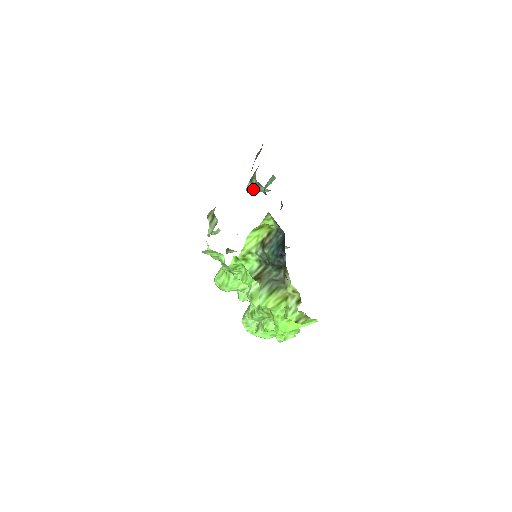
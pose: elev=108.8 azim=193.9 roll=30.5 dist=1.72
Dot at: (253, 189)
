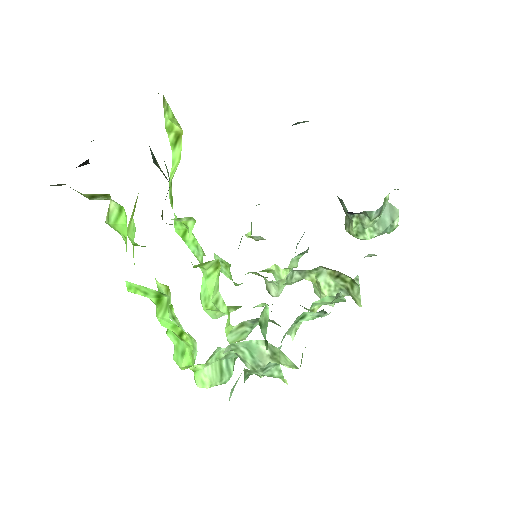
Dot at: (350, 222)
